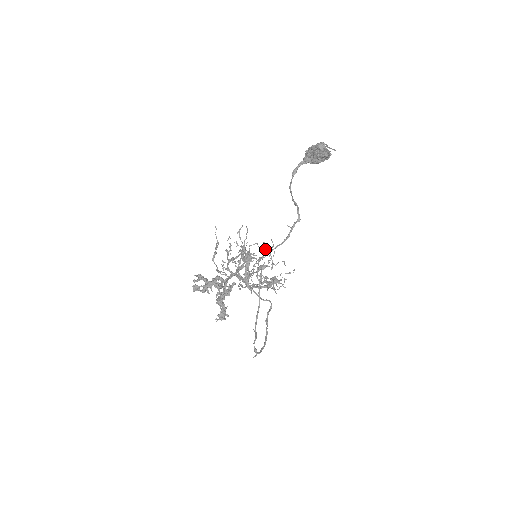
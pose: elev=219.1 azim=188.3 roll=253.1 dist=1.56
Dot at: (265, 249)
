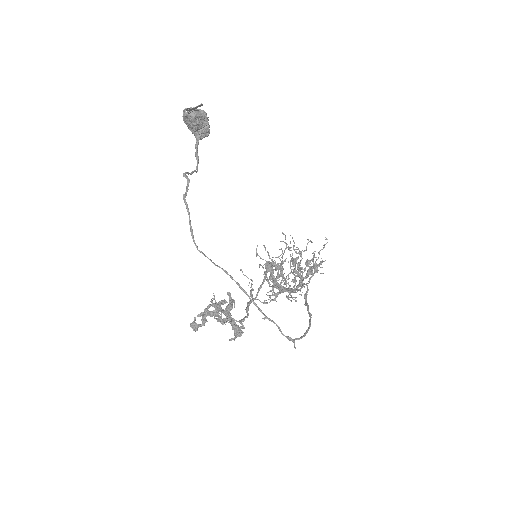
Dot at: occluded
